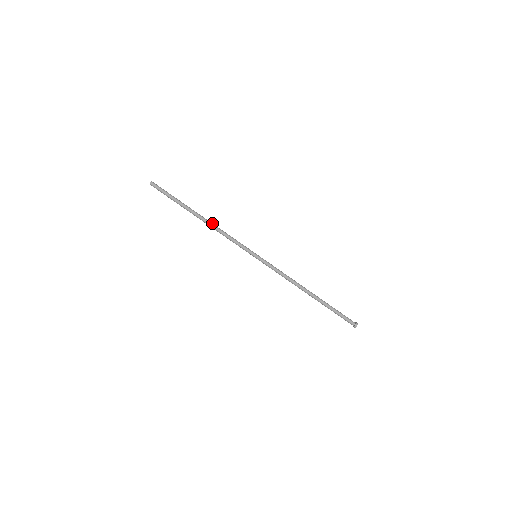
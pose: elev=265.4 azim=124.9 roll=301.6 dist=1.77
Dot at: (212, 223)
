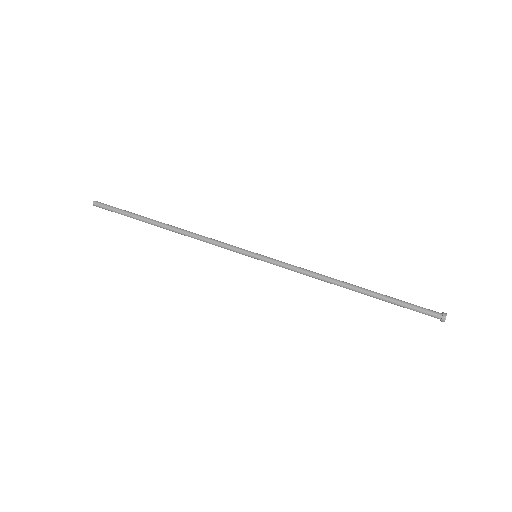
Dot at: (184, 230)
